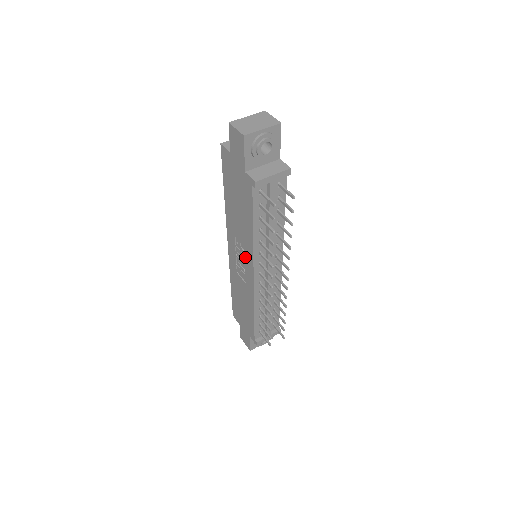
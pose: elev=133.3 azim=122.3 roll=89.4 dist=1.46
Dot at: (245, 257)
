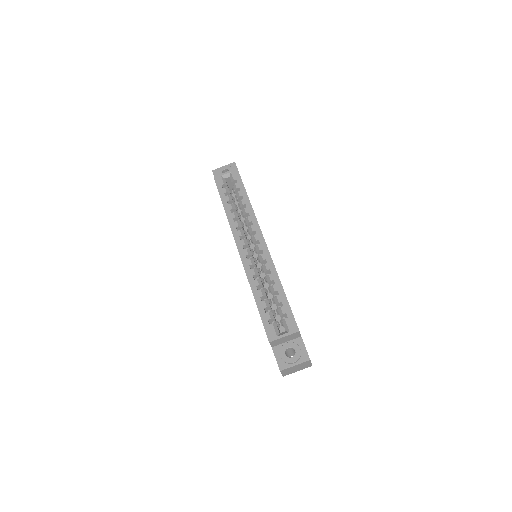
Dot at: occluded
